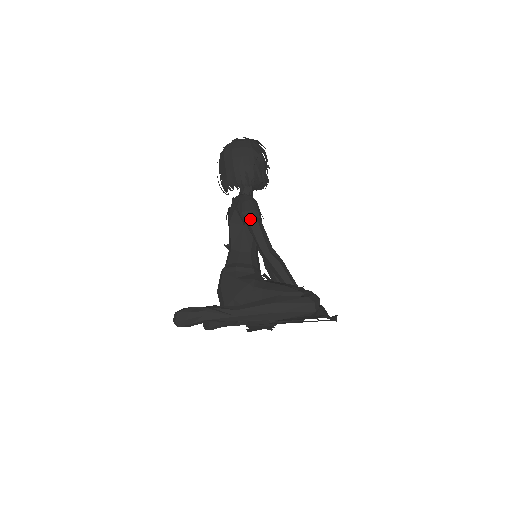
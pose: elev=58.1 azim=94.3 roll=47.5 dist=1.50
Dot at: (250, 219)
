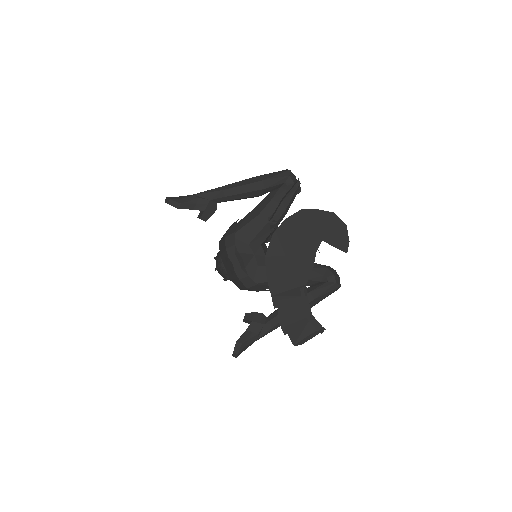
Dot at: occluded
